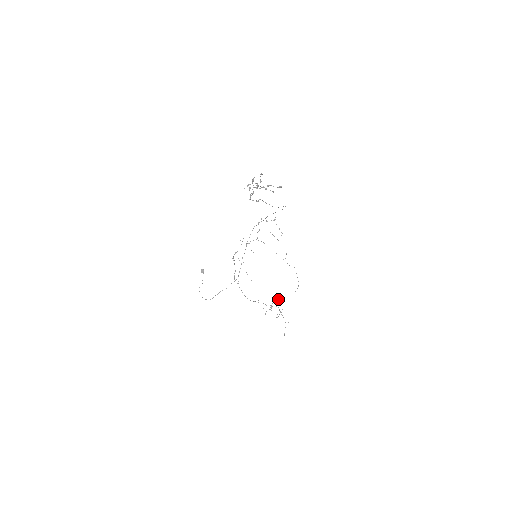
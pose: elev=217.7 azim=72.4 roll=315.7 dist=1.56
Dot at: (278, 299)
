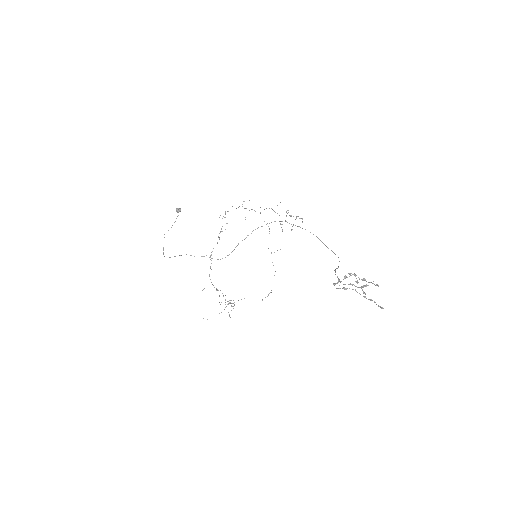
Dot at: (241, 299)
